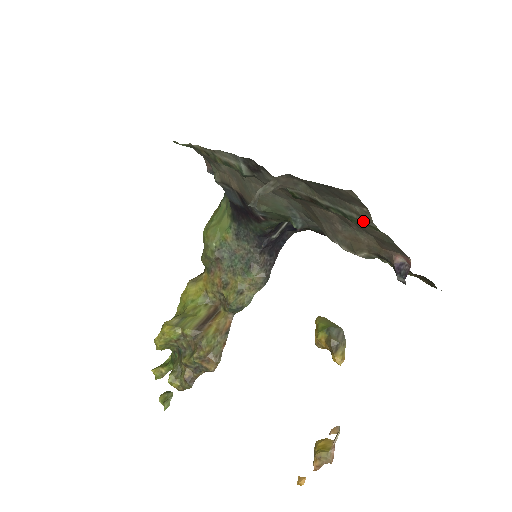
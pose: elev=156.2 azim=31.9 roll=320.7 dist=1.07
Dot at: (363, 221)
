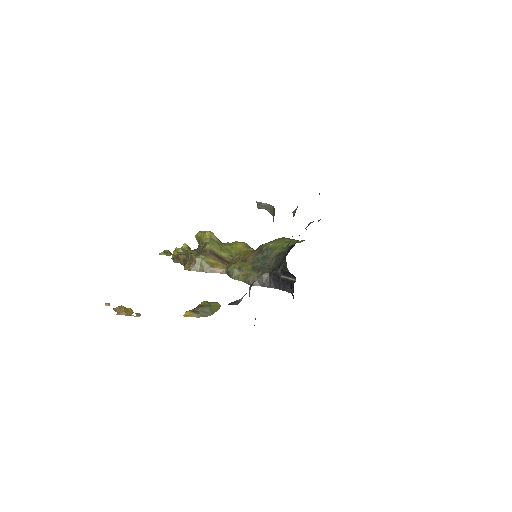
Dot at: occluded
